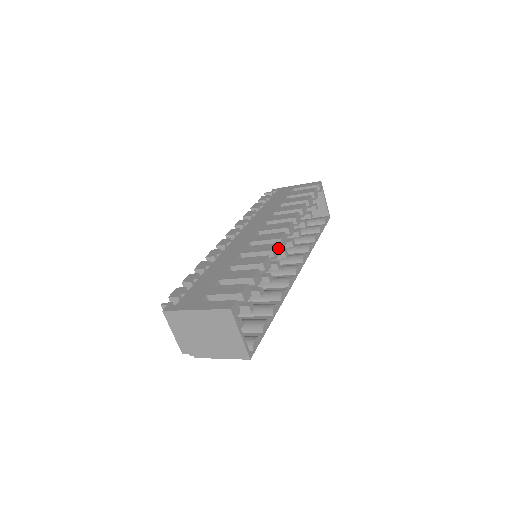
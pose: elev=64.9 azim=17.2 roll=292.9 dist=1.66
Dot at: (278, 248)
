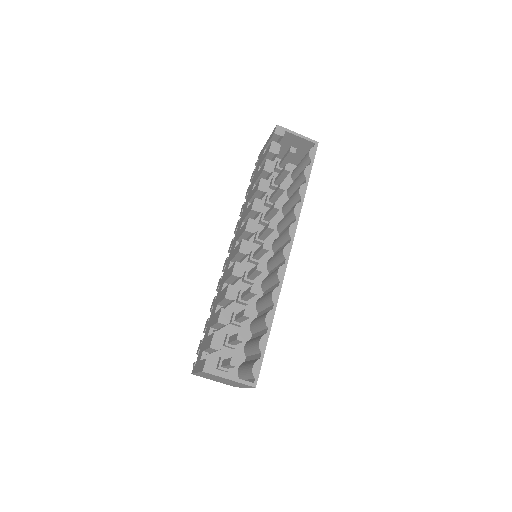
Dot at: (240, 264)
